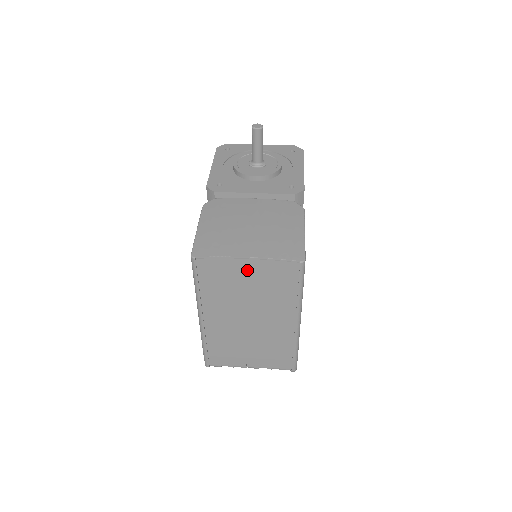
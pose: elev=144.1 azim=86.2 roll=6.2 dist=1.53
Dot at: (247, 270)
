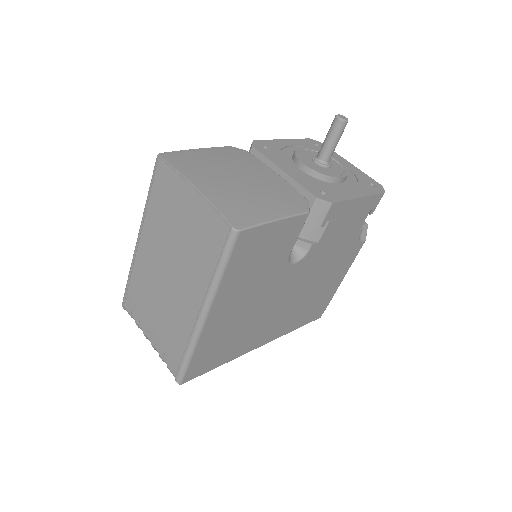
Dot at: (188, 203)
